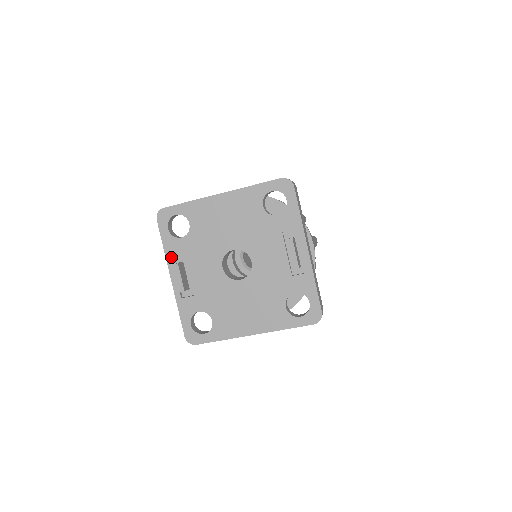
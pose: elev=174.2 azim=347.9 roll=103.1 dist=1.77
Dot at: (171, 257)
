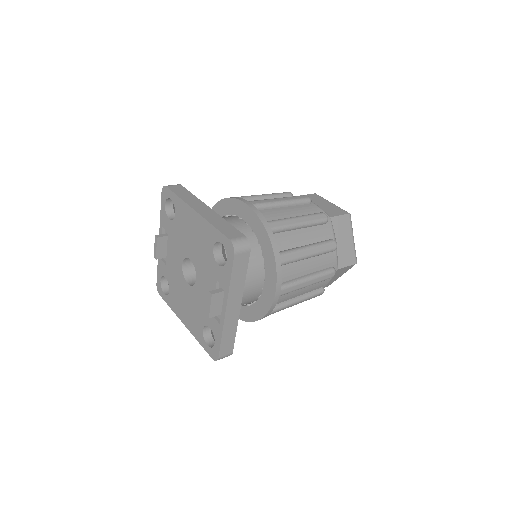
Dot at: (162, 226)
